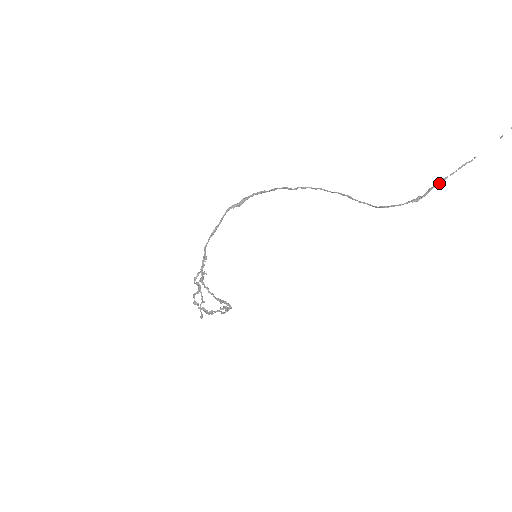
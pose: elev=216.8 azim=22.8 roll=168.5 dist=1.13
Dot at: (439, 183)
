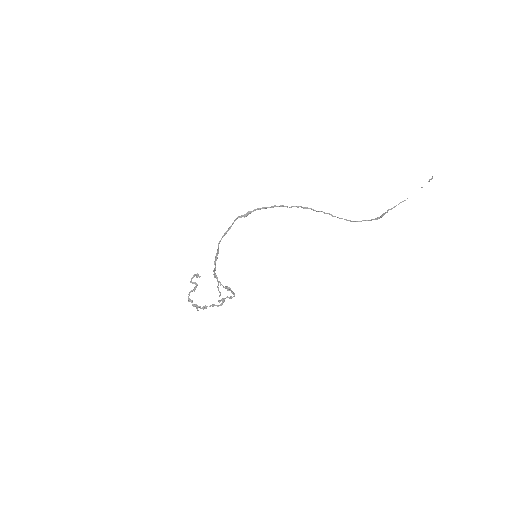
Dot at: occluded
